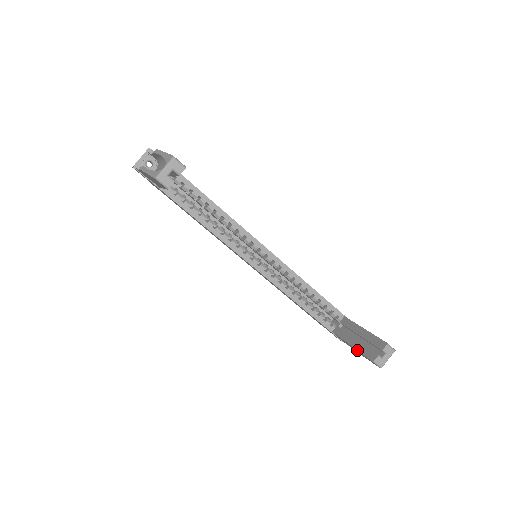
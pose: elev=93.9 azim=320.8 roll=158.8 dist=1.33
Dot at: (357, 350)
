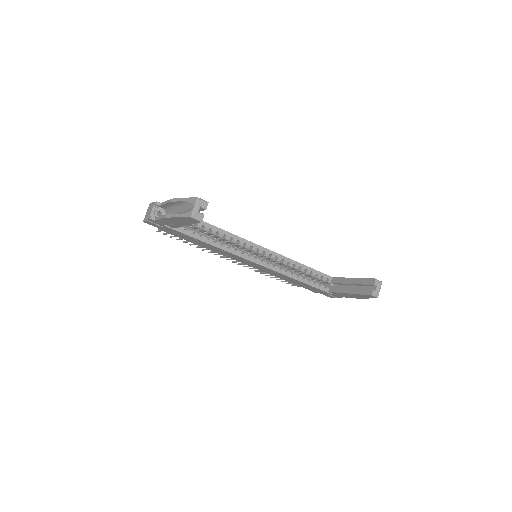
Dot at: (355, 294)
